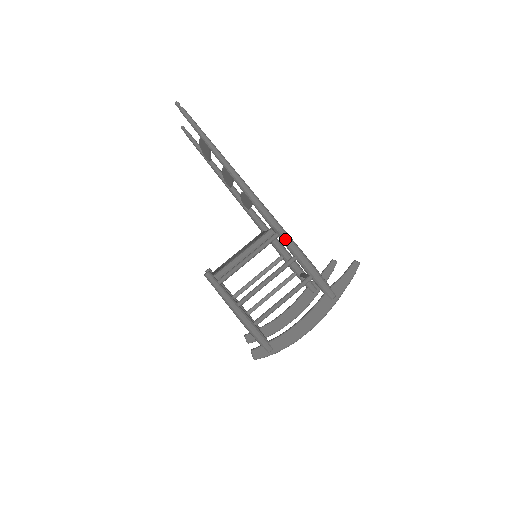
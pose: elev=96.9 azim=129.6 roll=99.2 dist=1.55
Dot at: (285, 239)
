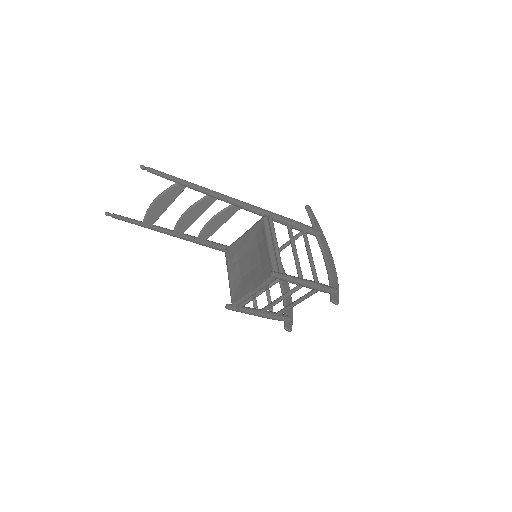
Dot at: (278, 216)
